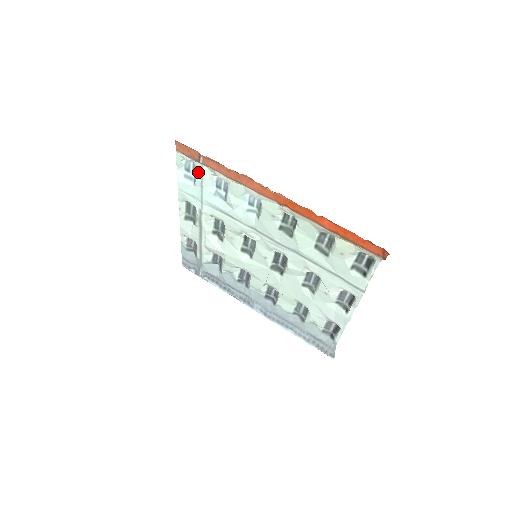
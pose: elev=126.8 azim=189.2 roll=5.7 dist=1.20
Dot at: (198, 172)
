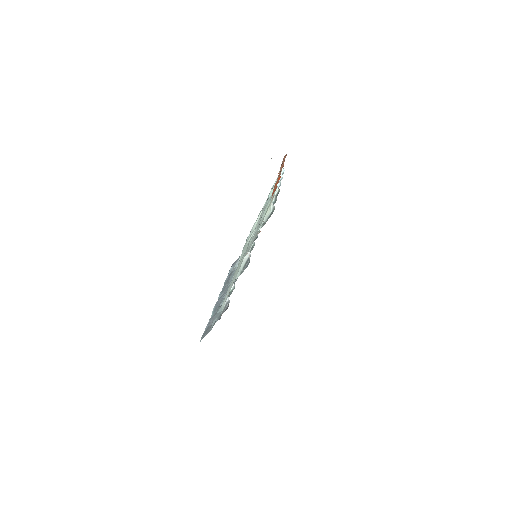
Dot at: occluded
